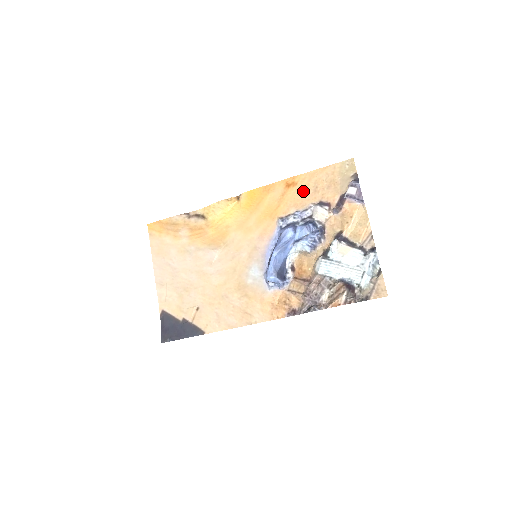
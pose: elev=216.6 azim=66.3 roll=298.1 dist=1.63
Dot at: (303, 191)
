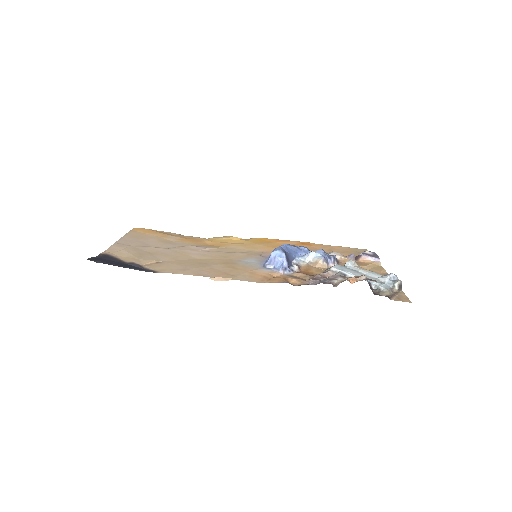
Dot at: (317, 248)
